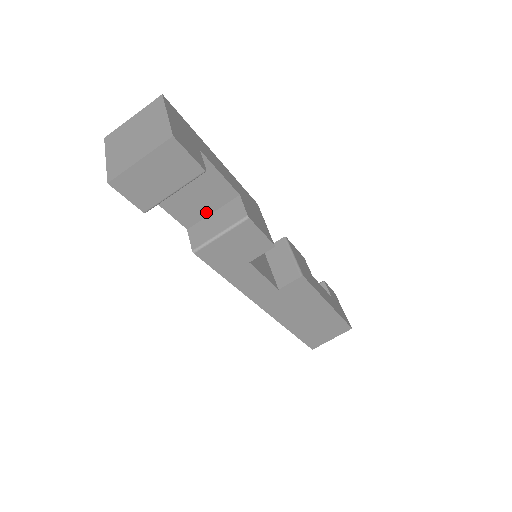
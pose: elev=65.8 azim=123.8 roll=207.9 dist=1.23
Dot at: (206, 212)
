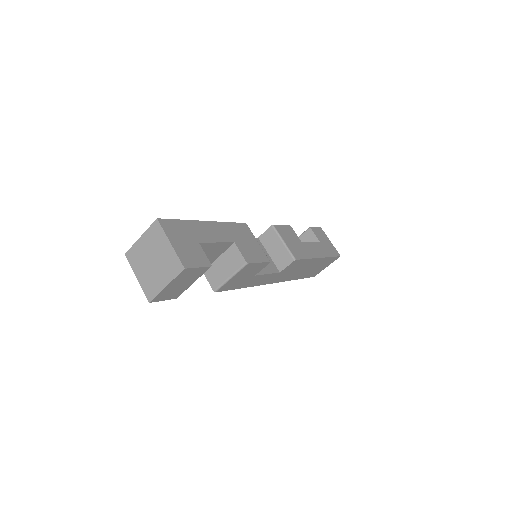
Dot at: (213, 260)
